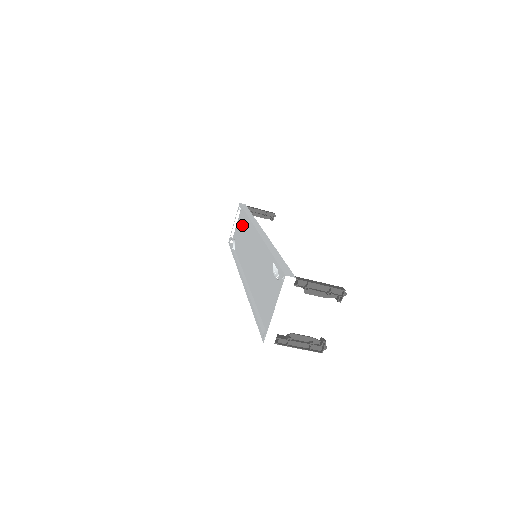
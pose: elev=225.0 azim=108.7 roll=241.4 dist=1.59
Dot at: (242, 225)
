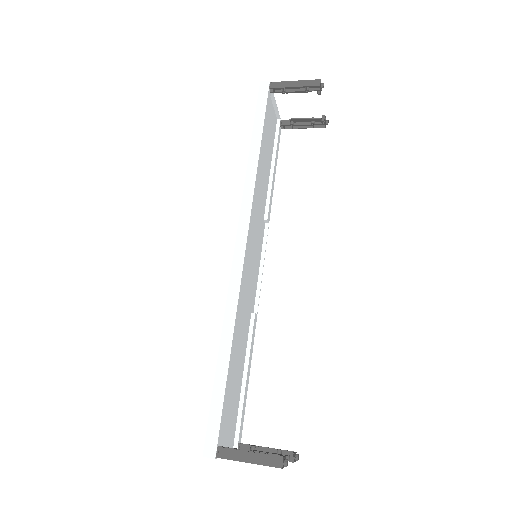
Dot at: occluded
